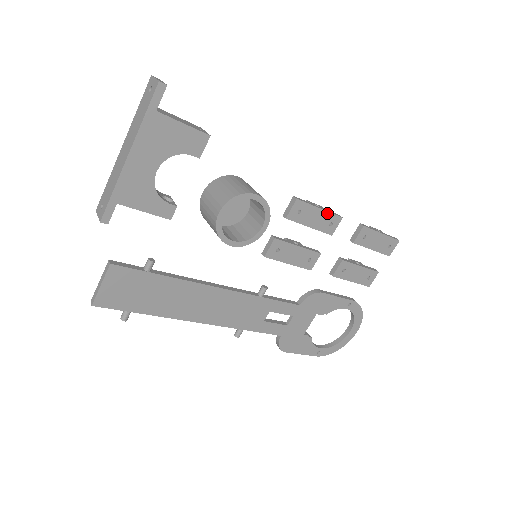
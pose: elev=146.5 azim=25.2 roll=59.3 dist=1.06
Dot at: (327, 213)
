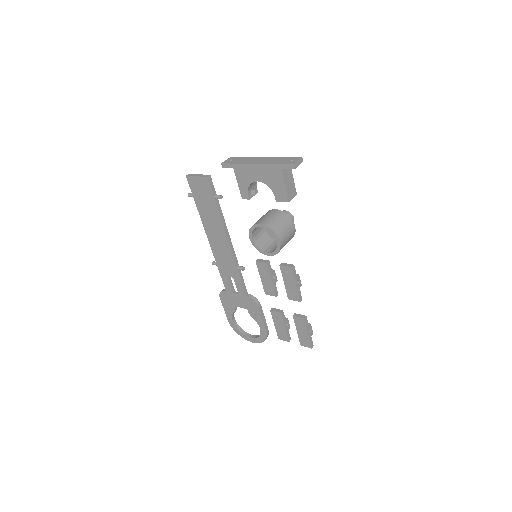
Dot at: (297, 290)
